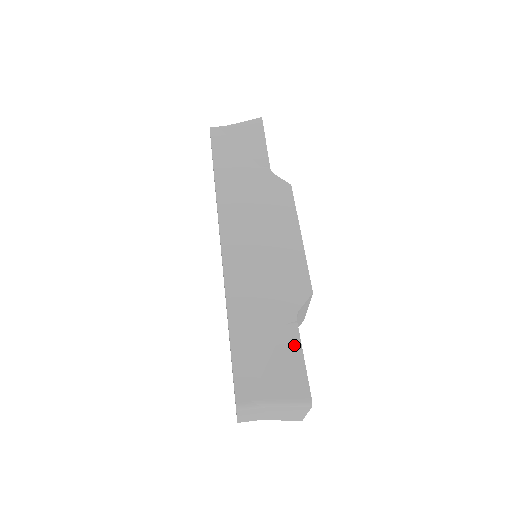
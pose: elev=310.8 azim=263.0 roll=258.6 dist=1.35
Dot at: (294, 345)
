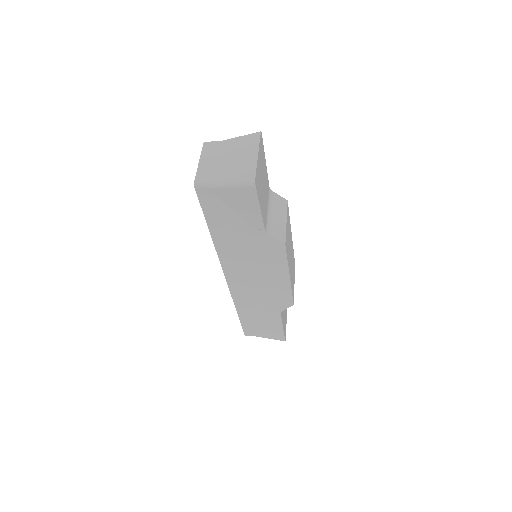
Dot at: occluded
